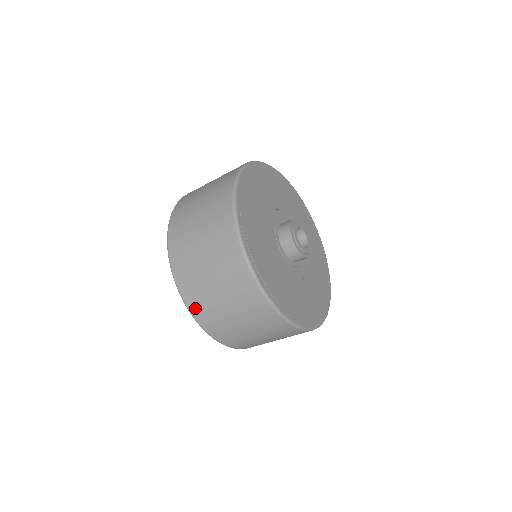
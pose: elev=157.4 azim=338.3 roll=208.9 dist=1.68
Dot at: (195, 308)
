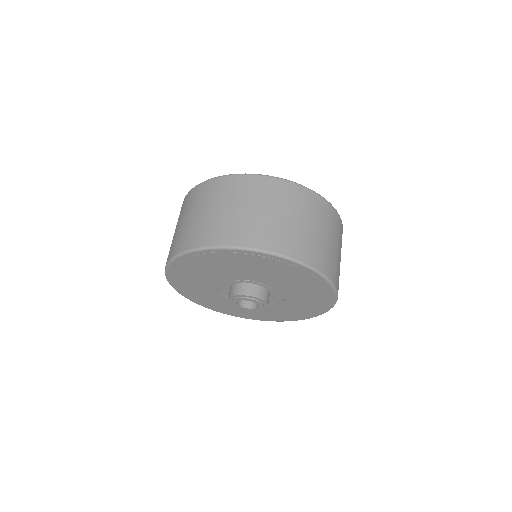
Dot at: (198, 241)
